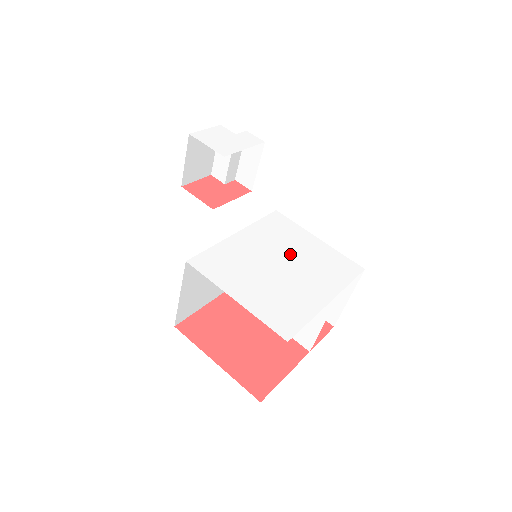
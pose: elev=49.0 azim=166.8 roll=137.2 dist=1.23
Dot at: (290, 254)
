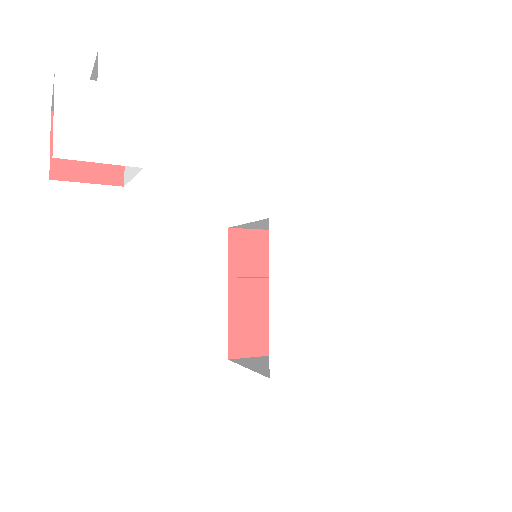
Dot at: (321, 273)
